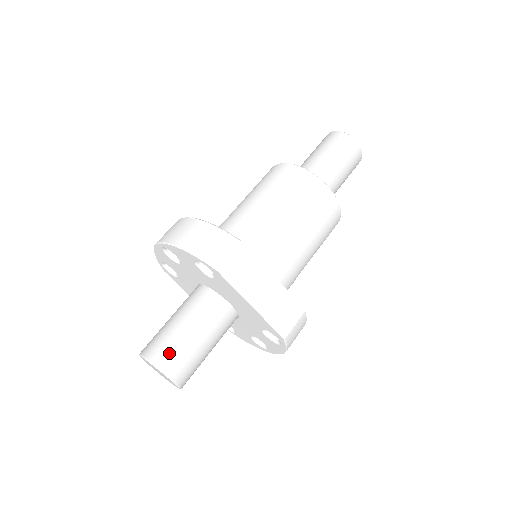
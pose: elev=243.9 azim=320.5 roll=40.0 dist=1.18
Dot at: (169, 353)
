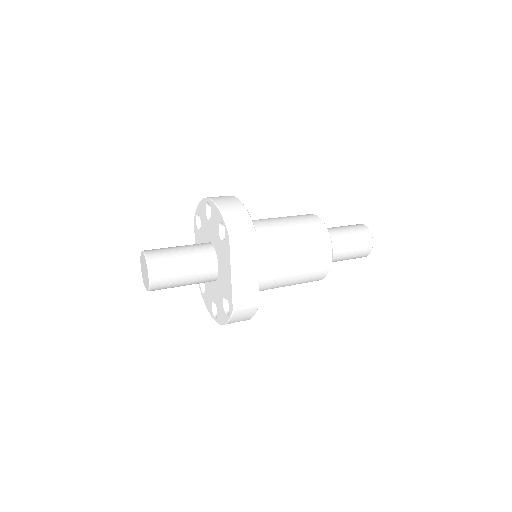
Dot at: (161, 263)
